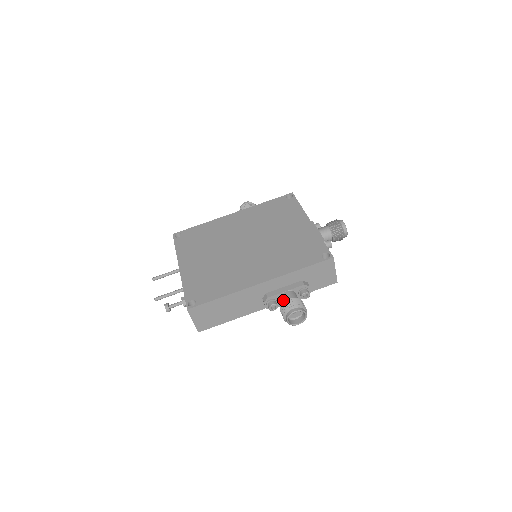
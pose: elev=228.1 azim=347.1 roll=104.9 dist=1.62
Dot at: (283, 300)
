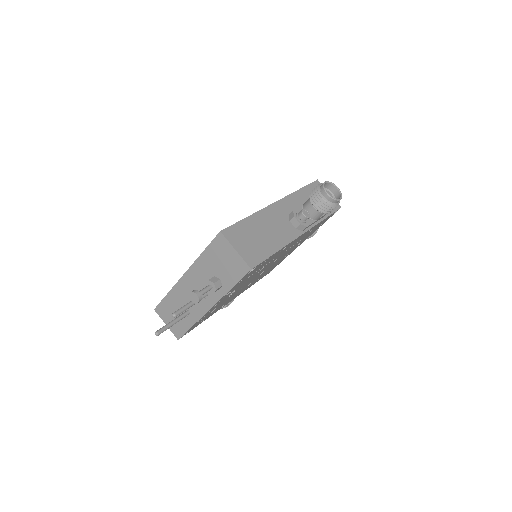
Dot at: (308, 201)
